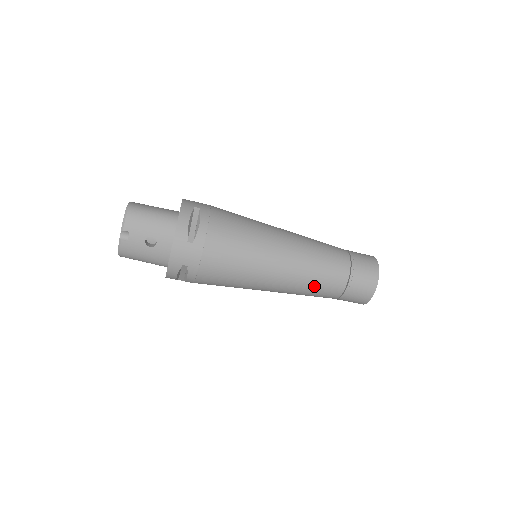
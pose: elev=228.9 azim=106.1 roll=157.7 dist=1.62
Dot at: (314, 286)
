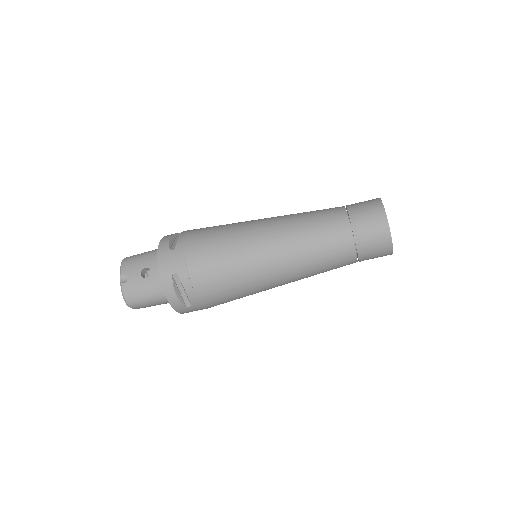
Dot at: (315, 242)
